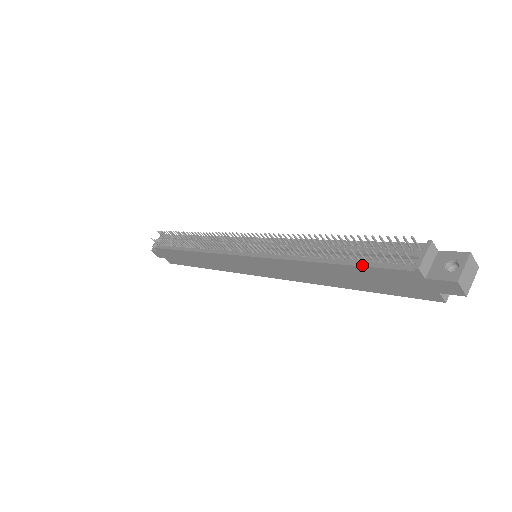
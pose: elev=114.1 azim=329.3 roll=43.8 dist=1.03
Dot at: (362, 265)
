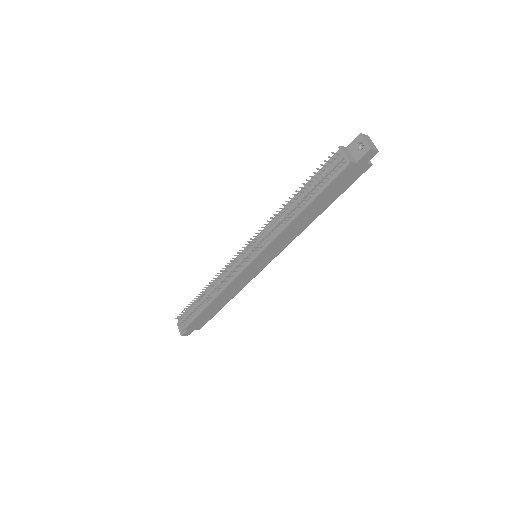
Dot at: (323, 190)
